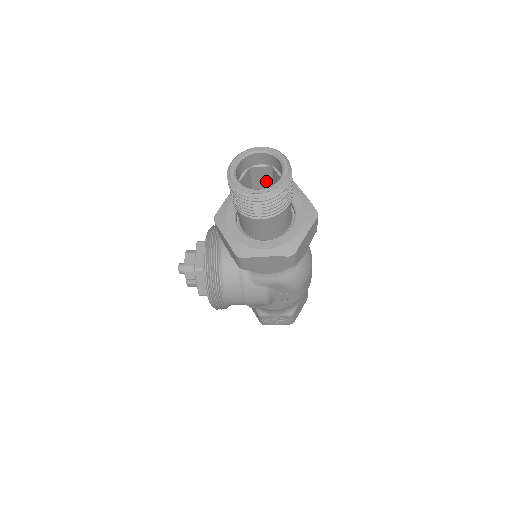
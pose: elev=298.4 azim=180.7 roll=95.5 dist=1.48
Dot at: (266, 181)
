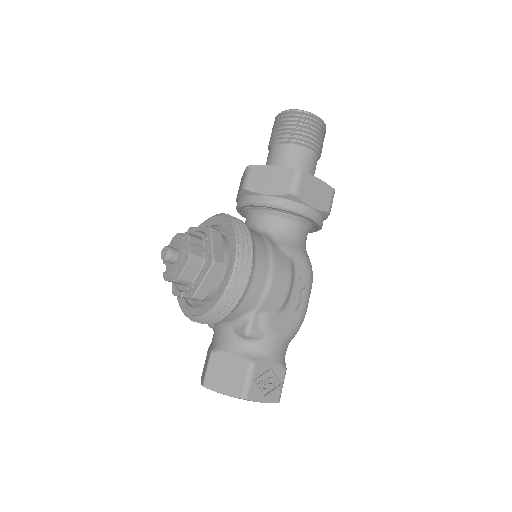
Dot at: occluded
